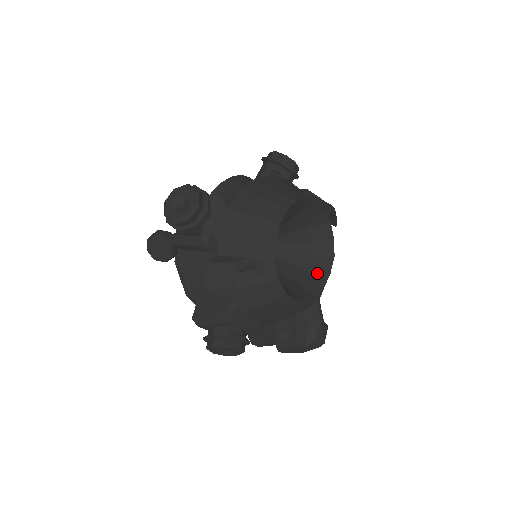
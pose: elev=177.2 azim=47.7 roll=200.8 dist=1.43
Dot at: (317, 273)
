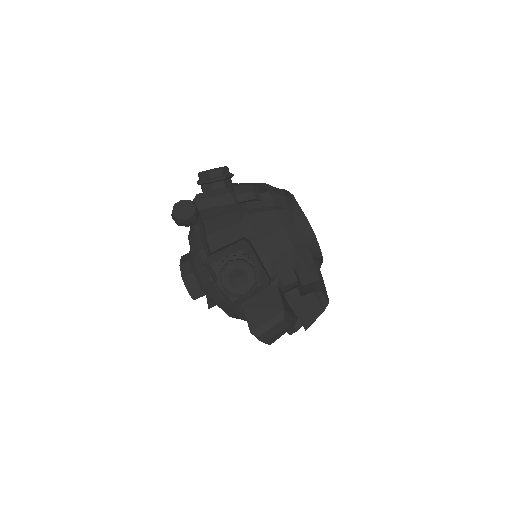
Dot at: occluded
